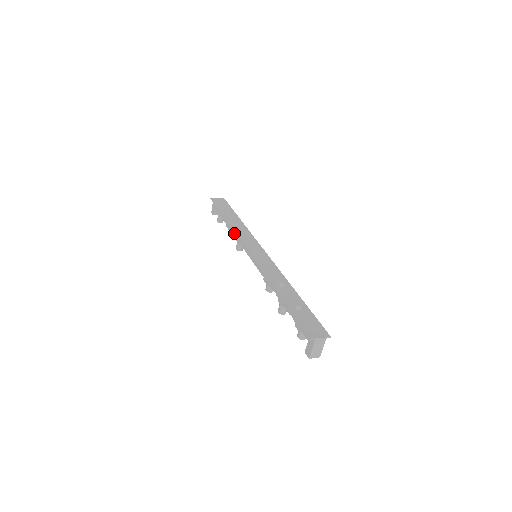
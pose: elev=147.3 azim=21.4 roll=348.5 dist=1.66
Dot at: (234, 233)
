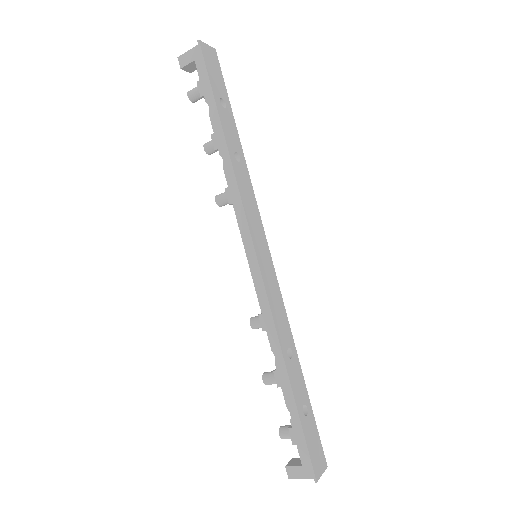
Dot at: (228, 174)
